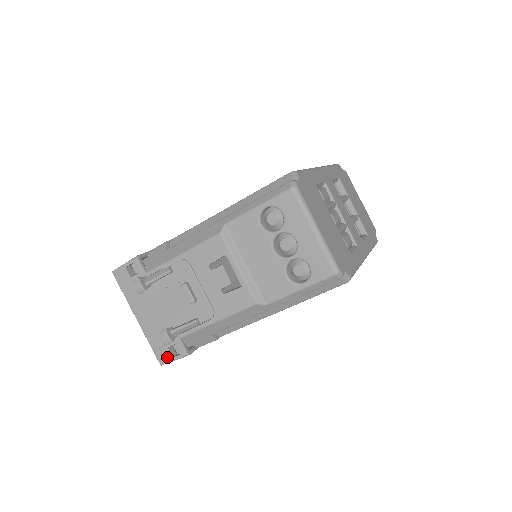
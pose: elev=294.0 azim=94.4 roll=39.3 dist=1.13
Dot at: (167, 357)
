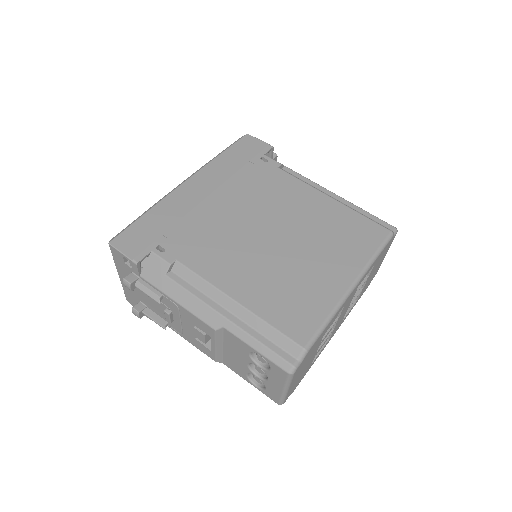
Dot at: (134, 305)
